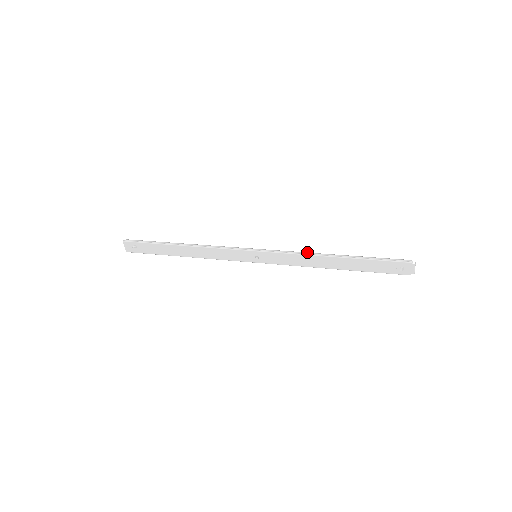
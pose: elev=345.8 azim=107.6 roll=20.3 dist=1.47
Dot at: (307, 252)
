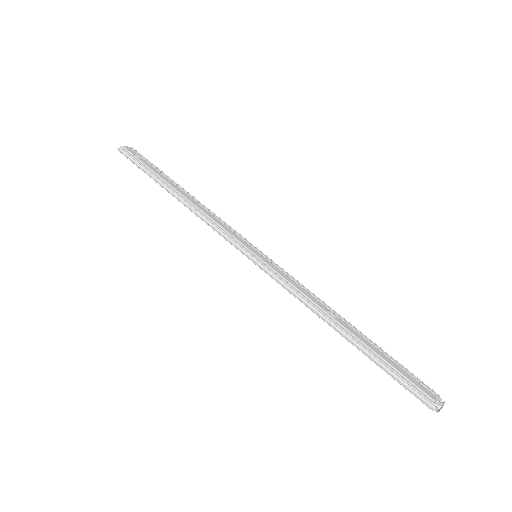
Dot at: (308, 303)
